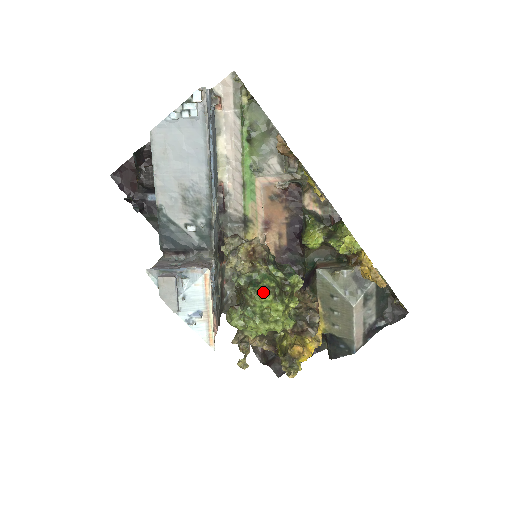
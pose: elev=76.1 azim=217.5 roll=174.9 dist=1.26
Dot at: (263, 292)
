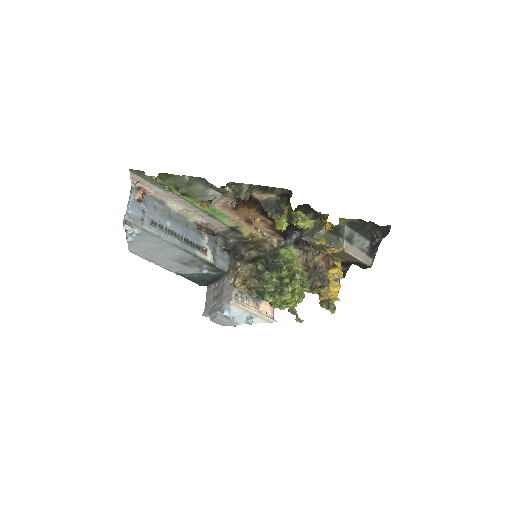
Dot at: (270, 298)
